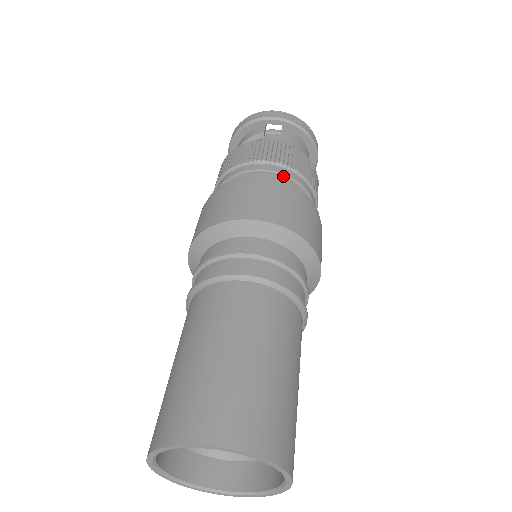
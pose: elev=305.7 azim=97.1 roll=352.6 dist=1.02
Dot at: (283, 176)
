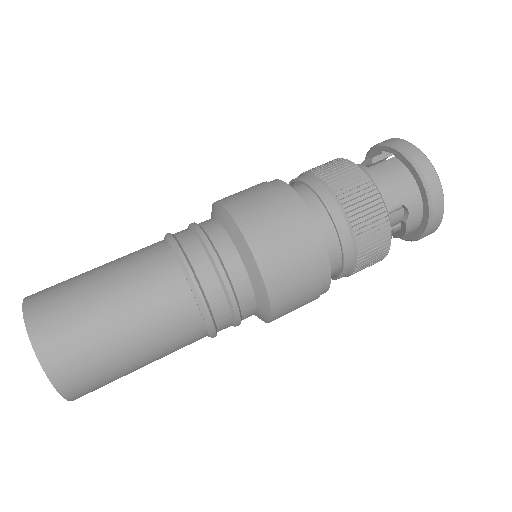
Dot at: (313, 190)
